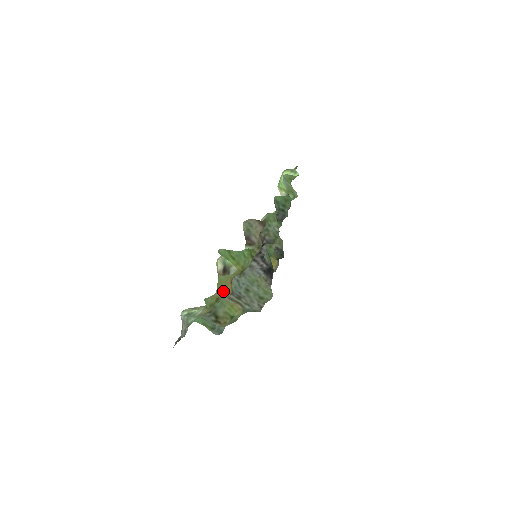
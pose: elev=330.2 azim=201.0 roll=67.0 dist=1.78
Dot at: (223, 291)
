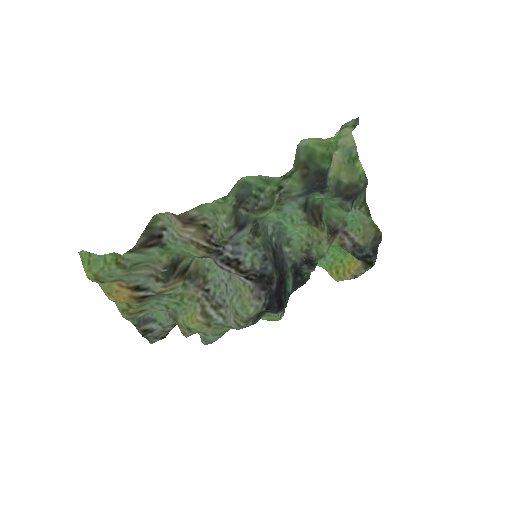
Dot at: (116, 298)
